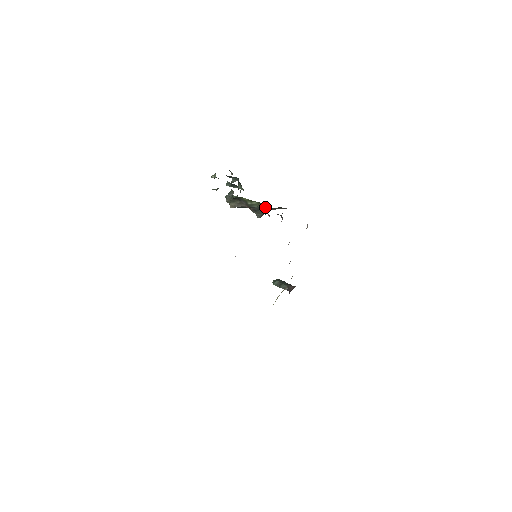
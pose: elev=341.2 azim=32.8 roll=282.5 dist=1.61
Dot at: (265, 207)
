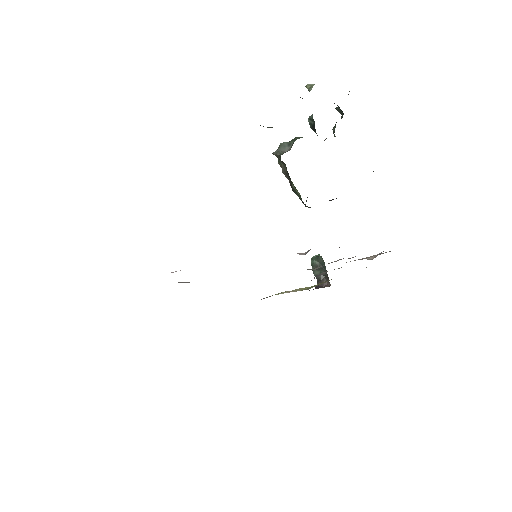
Dot at: occluded
